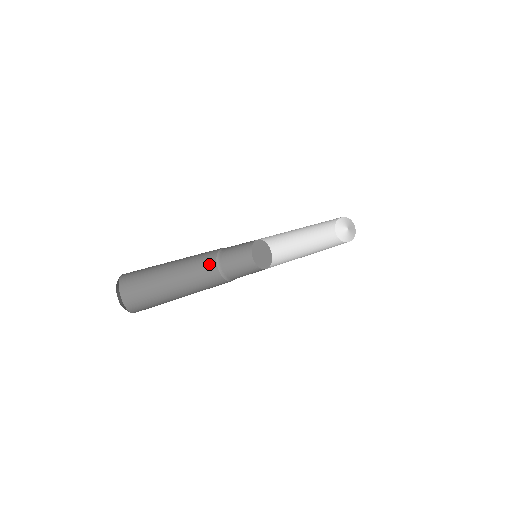
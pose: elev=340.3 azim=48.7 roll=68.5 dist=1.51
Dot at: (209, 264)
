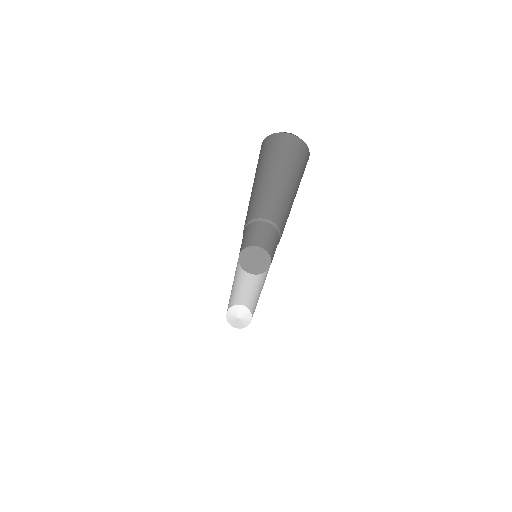
Dot at: occluded
